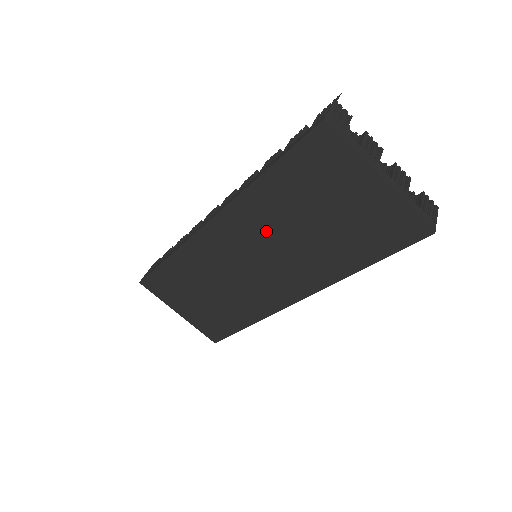
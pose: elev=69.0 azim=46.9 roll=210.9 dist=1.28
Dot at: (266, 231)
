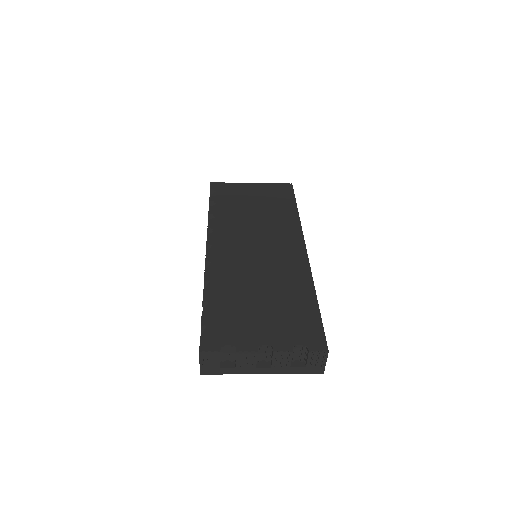
Dot at: occluded
